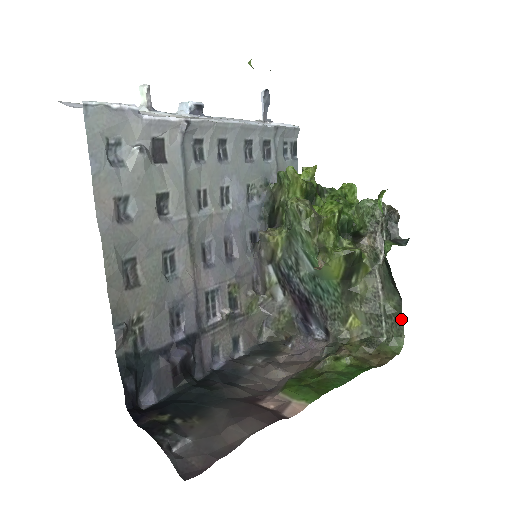
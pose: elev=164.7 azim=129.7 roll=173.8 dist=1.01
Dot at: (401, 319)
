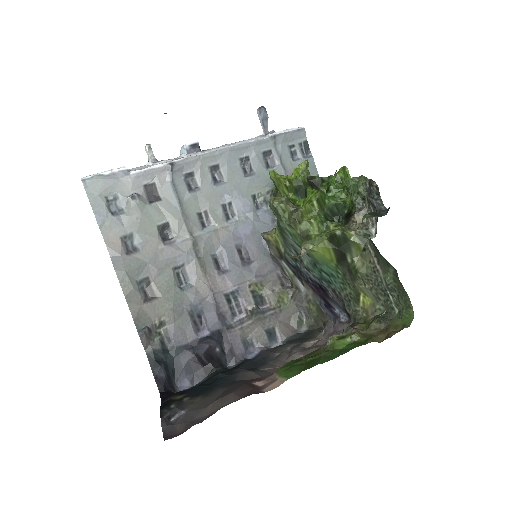
Dot at: (403, 290)
